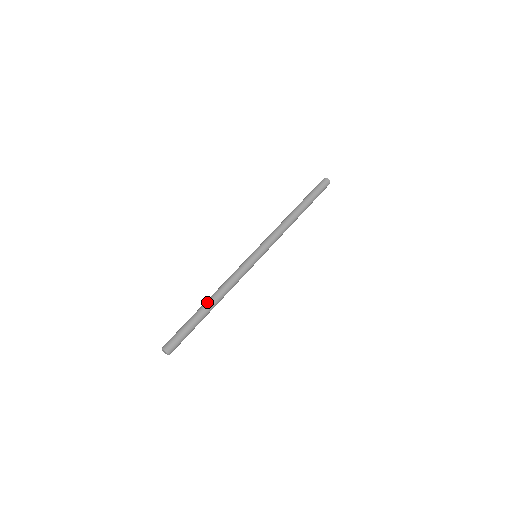
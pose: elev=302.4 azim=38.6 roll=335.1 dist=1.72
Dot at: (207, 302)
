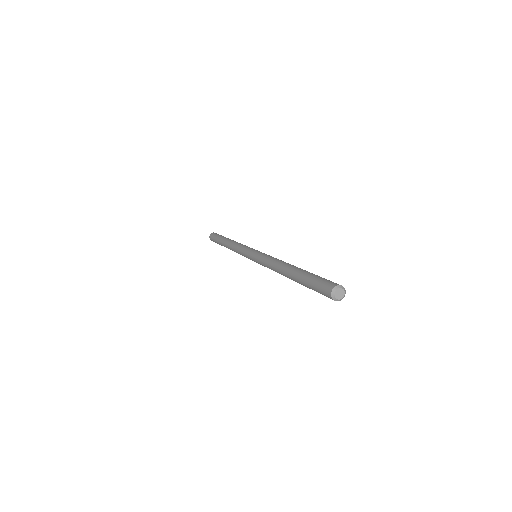
Dot at: occluded
